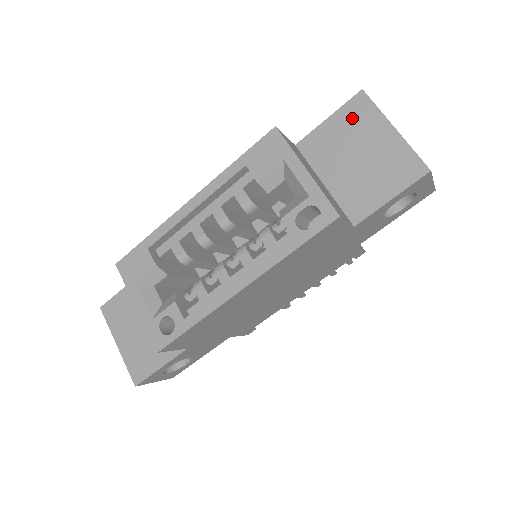
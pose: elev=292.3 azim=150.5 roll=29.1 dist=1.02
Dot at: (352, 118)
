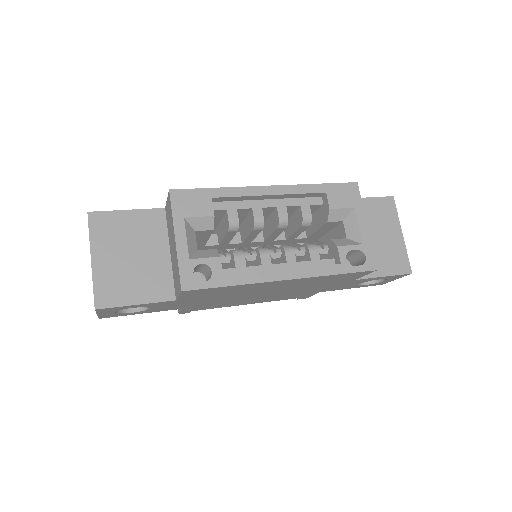
Dot at: (381, 209)
